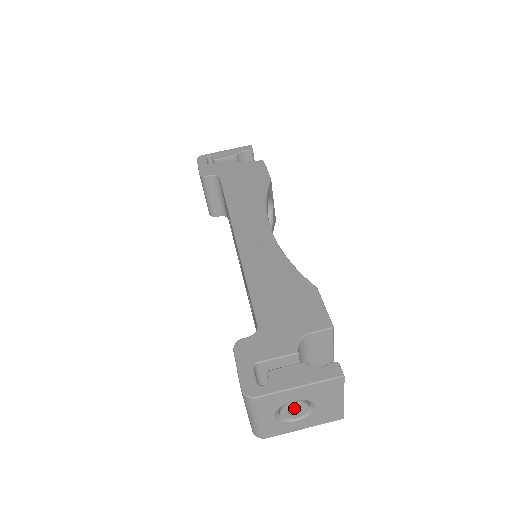
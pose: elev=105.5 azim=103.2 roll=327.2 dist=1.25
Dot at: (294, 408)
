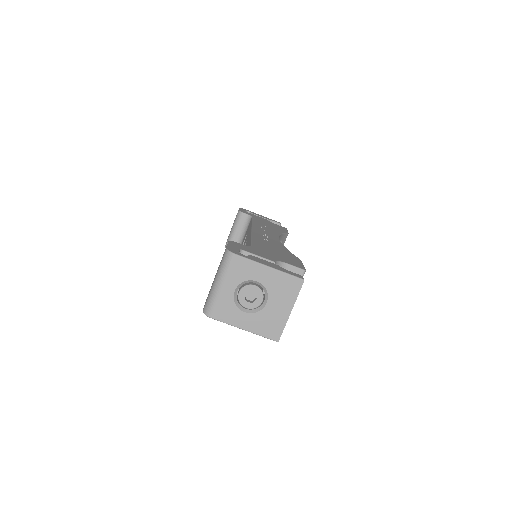
Dot at: (249, 300)
